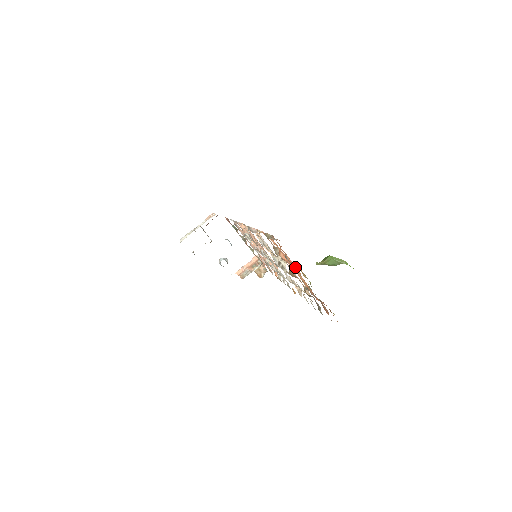
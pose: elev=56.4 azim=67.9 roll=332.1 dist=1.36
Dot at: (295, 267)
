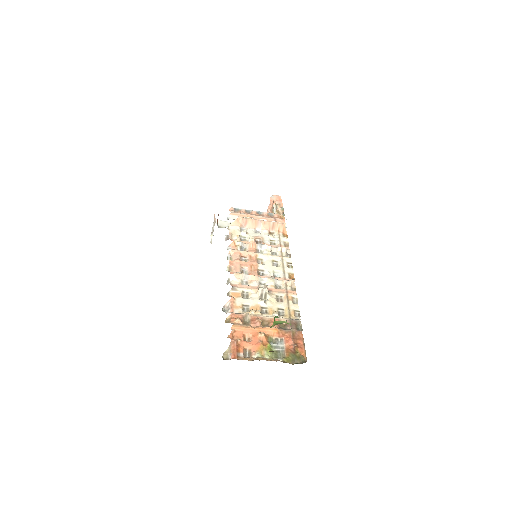
Dot at: (259, 338)
